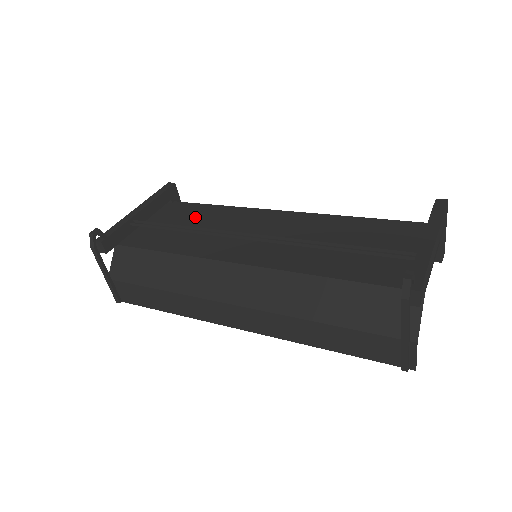
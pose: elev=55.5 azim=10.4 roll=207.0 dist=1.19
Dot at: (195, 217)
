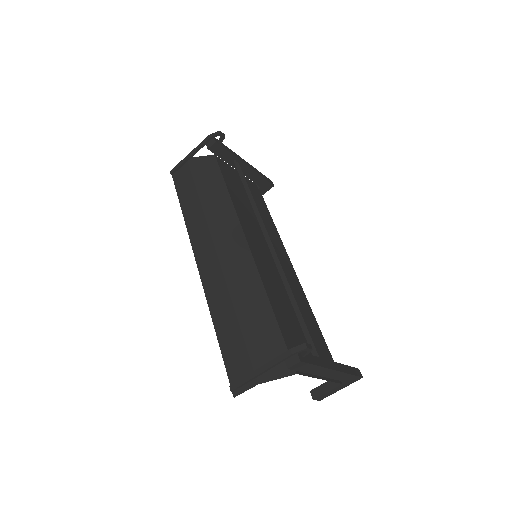
Dot at: (259, 207)
